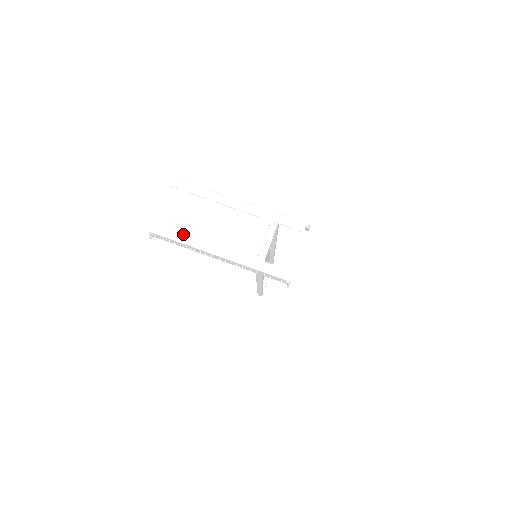
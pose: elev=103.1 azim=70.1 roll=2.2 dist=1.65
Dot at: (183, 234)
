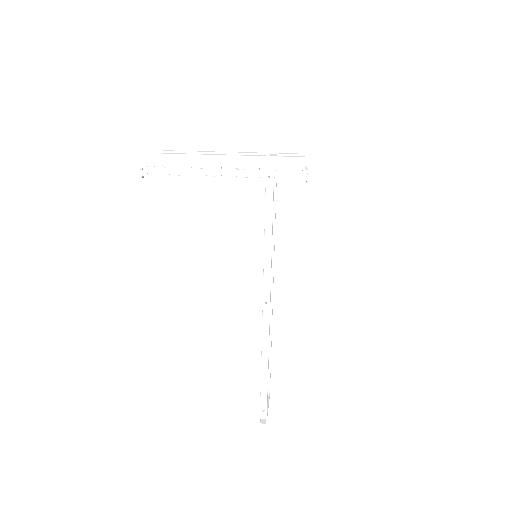
Dot at: (182, 153)
